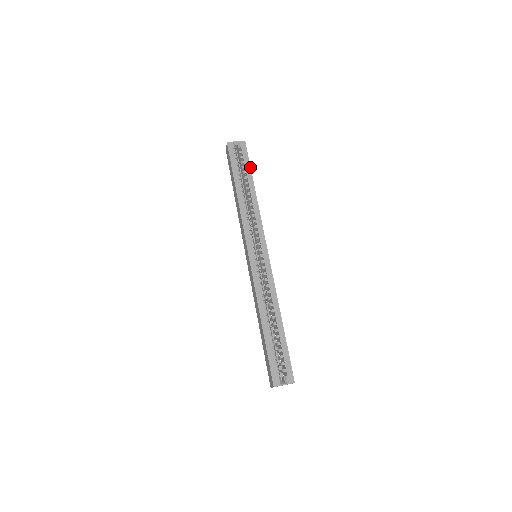
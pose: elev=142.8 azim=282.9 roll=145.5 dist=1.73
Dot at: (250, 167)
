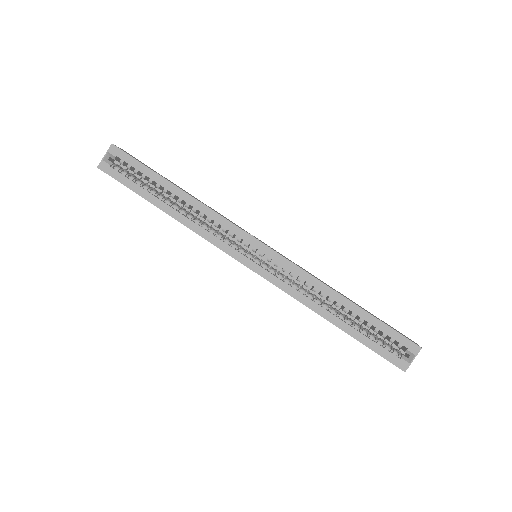
Dot at: (149, 169)
